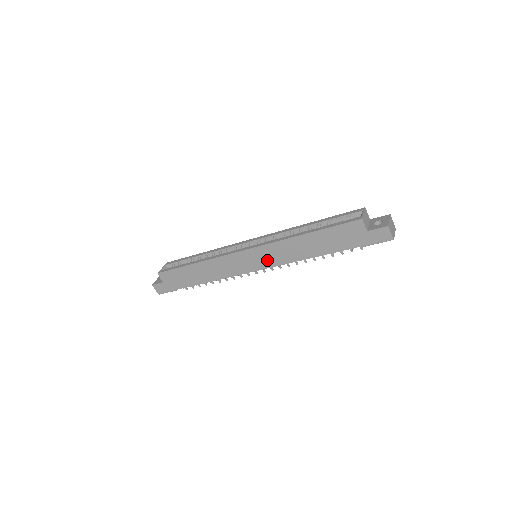
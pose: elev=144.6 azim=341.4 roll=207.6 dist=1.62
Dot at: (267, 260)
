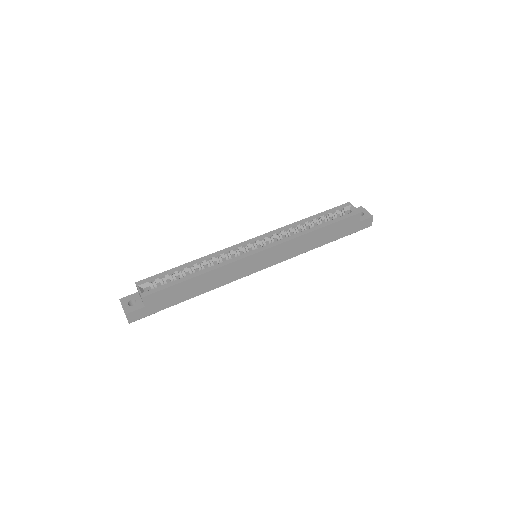
Dot at: (275, 258)
